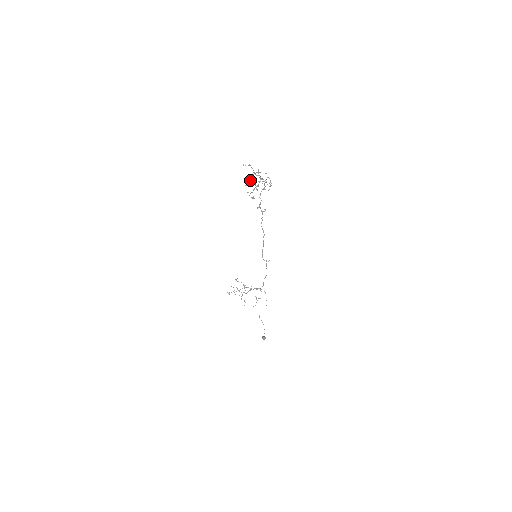
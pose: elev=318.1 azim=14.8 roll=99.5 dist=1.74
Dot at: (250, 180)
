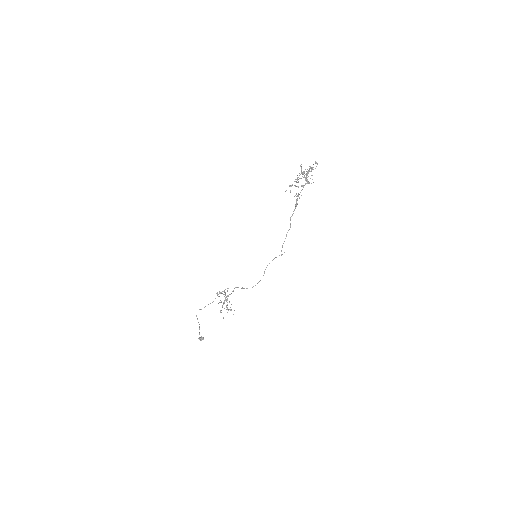
Dot at: occluded
